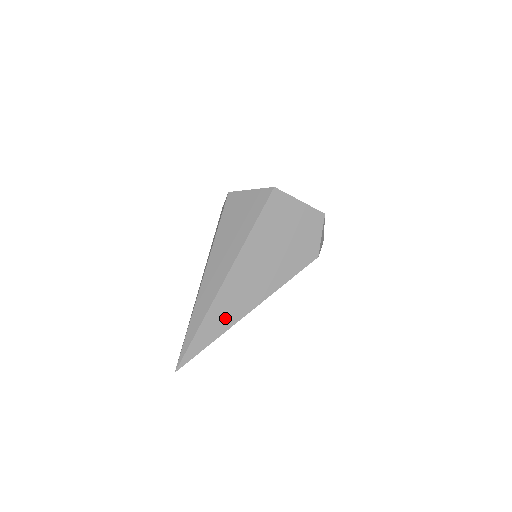
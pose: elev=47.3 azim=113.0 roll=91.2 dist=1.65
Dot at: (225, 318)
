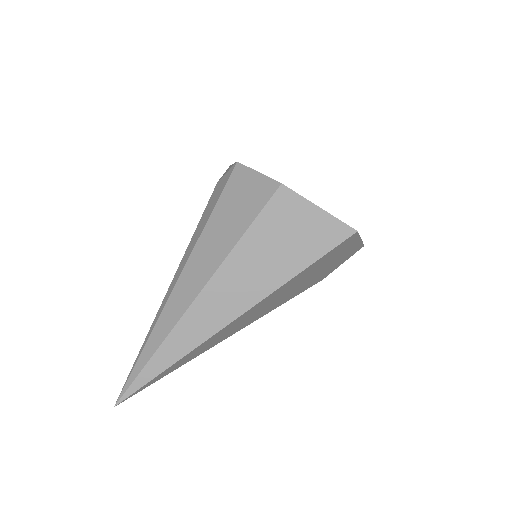
Dot at: (202, 350)
